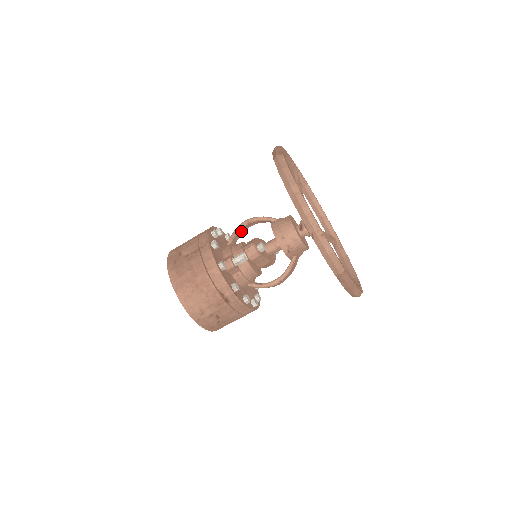
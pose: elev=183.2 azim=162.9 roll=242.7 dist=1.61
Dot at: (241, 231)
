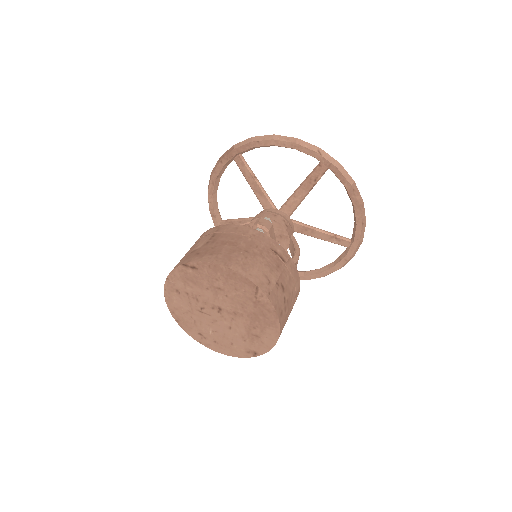
Dot at: occluded
